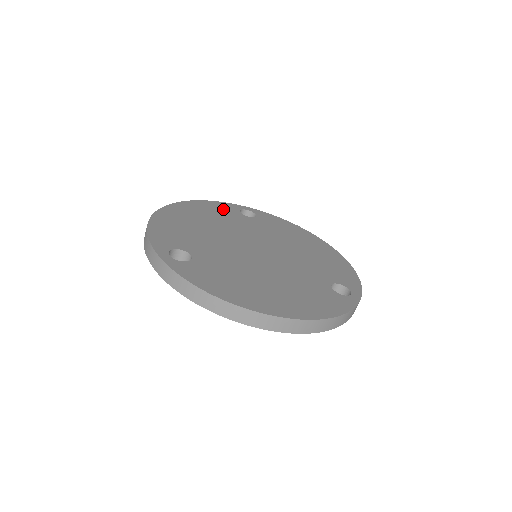
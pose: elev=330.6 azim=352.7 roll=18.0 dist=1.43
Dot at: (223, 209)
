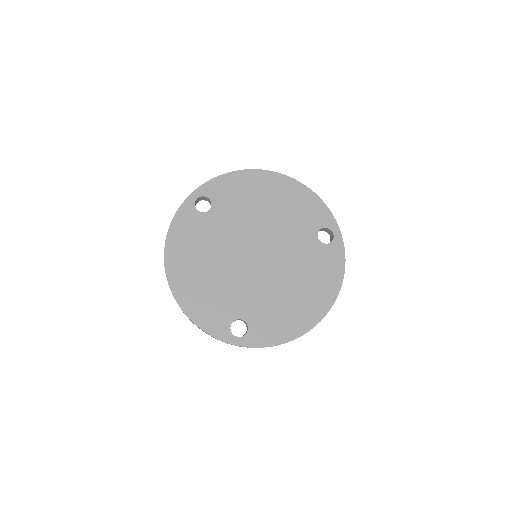
Dot at: (189, 225)
